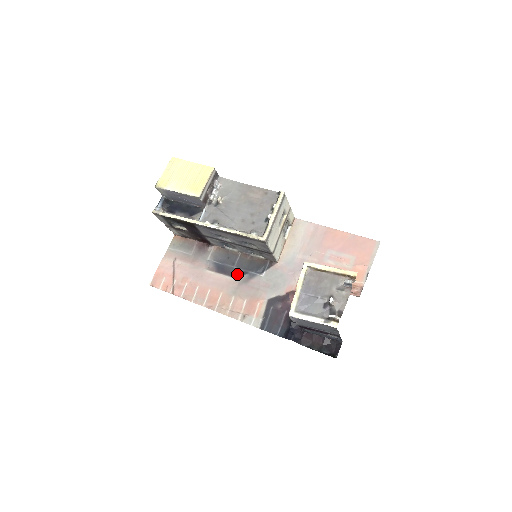
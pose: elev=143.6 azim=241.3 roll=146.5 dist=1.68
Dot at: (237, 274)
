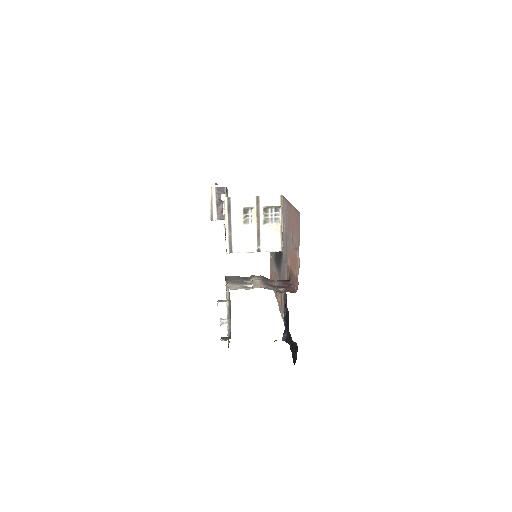
Dot at: (278, 266)
